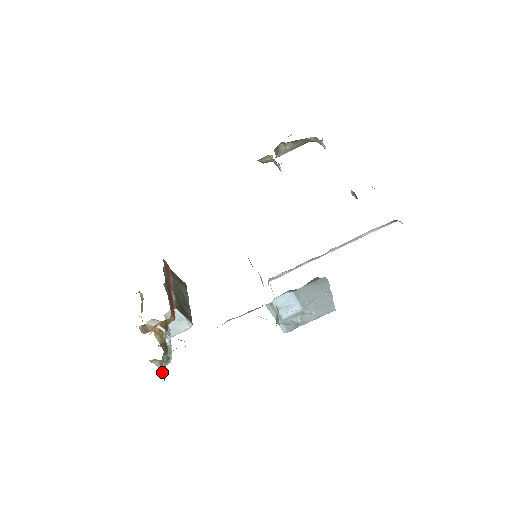
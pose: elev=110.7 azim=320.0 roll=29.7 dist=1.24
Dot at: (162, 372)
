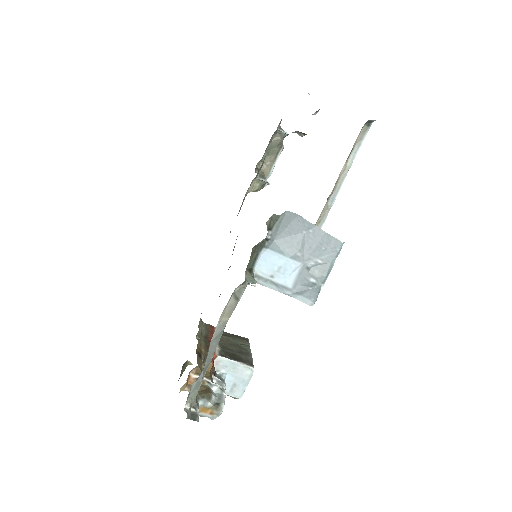
Dot at: (195, 413)
